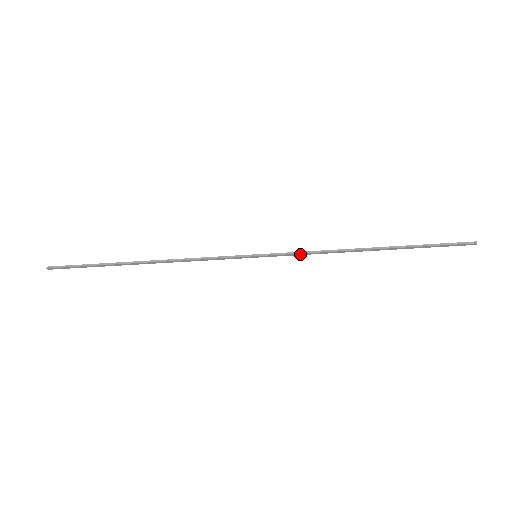
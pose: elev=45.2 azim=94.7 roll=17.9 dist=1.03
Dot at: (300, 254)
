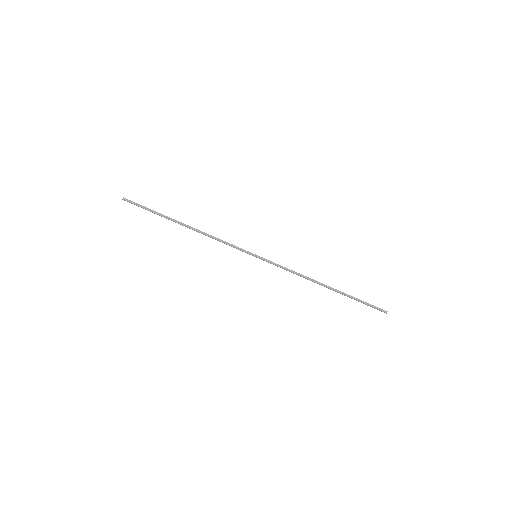
Dot at: (283, 268)
